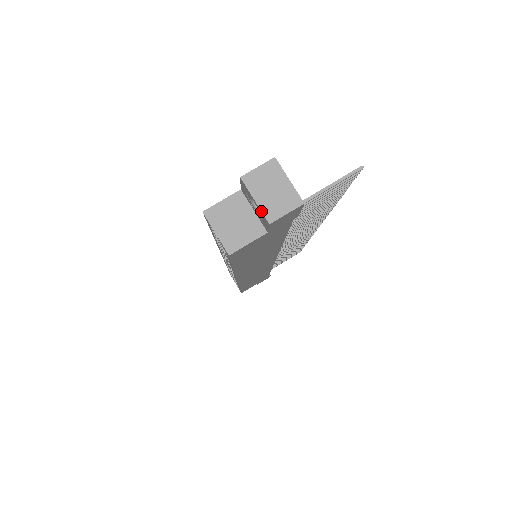
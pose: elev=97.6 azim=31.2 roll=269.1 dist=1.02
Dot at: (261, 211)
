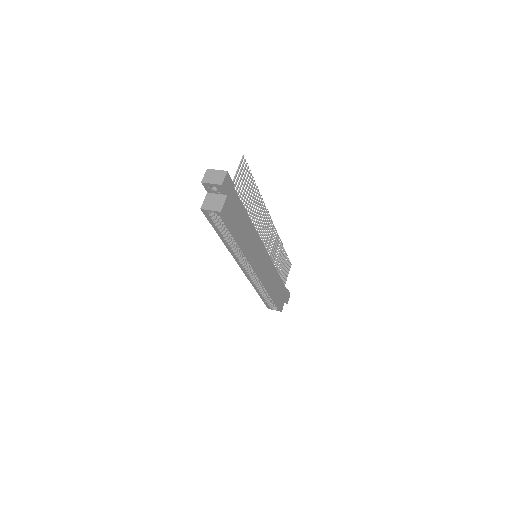
Dot at: (216, 184)
